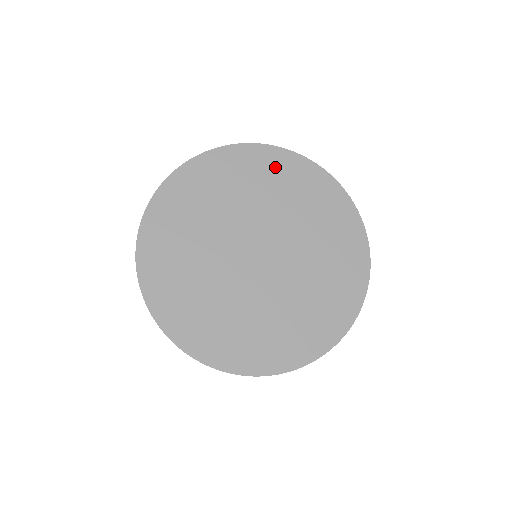
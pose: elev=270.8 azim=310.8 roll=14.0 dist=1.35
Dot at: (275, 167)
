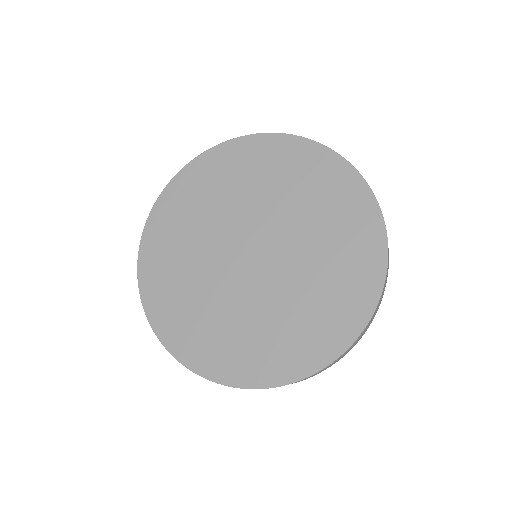
Dot at: (298, 161)
